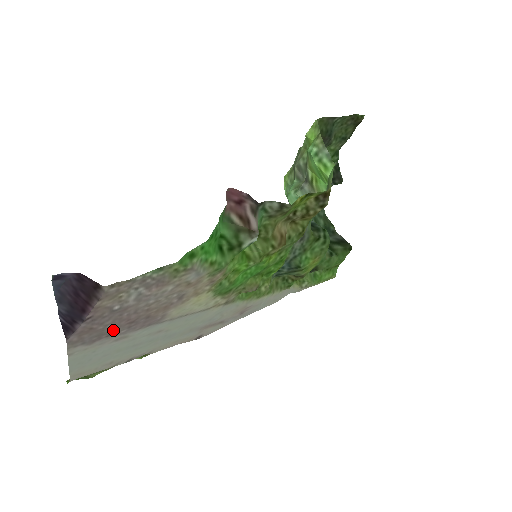
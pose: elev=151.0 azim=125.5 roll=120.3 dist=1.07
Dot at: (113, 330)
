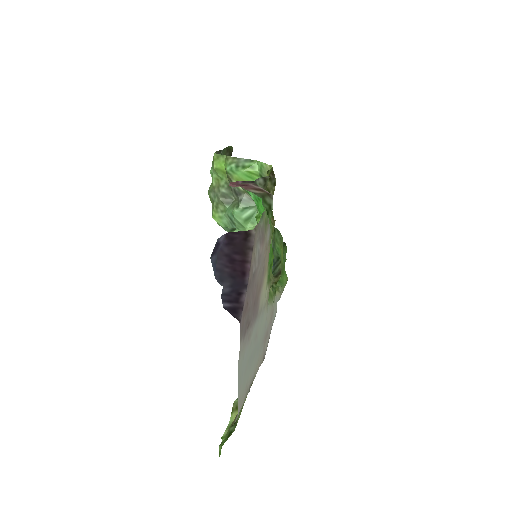
Dot at: (251, 314)
